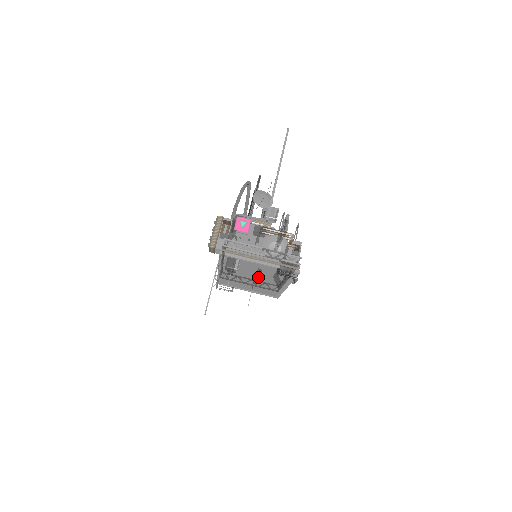
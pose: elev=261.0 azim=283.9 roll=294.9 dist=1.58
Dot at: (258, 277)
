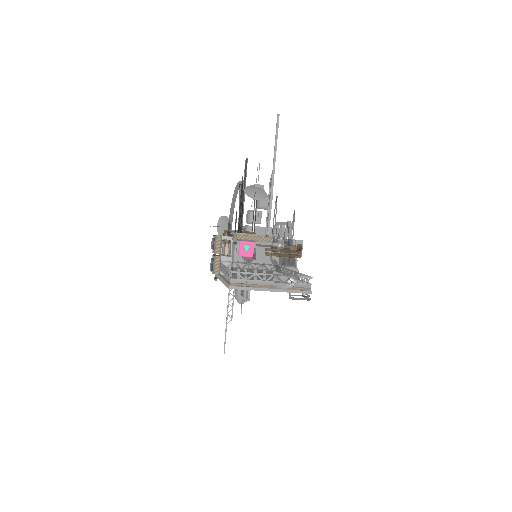
Dot at: occluded
